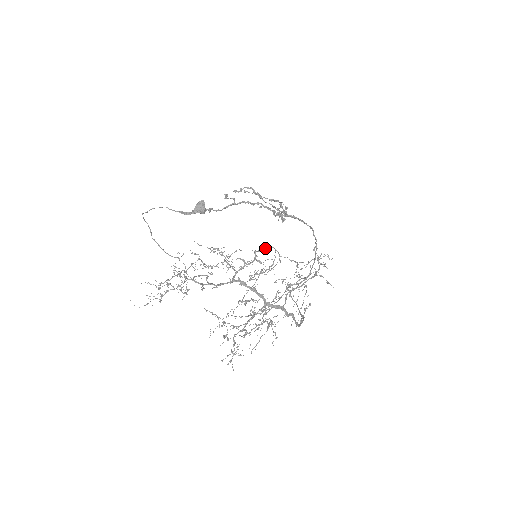
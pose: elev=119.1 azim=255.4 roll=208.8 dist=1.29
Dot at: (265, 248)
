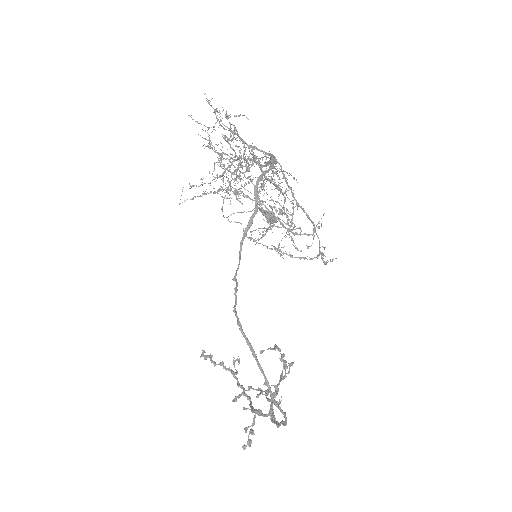
Dot at: occluded
